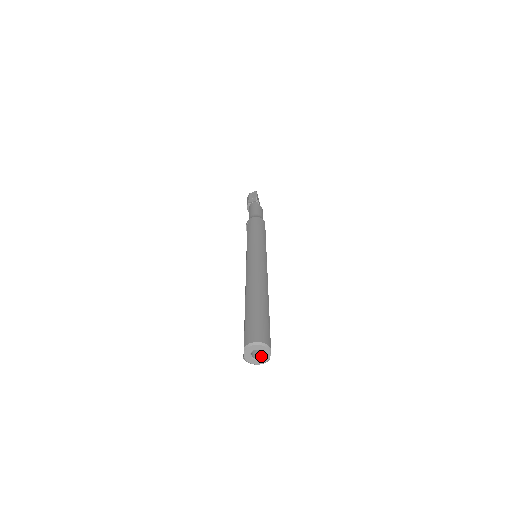
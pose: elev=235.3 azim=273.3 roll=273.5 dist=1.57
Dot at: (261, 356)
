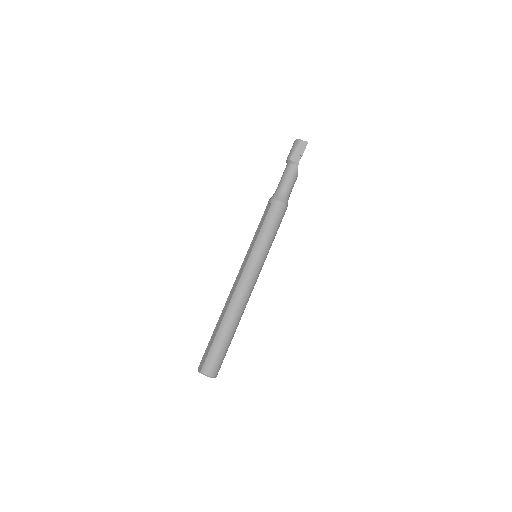
Dot at: occluded
